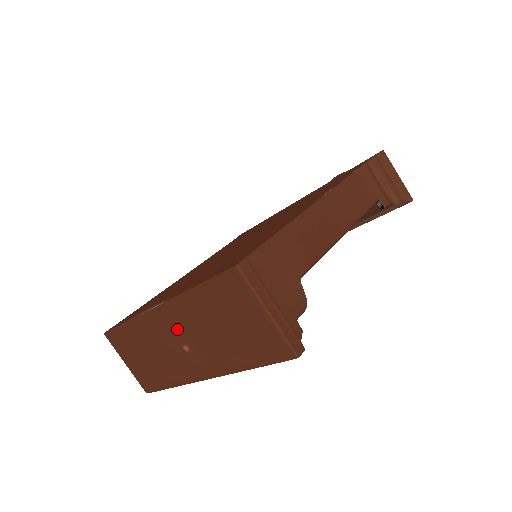
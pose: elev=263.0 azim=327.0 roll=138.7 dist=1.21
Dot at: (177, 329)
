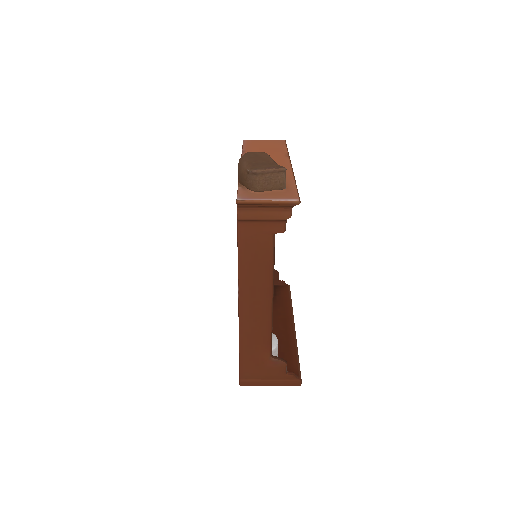
Dot at: occluded
